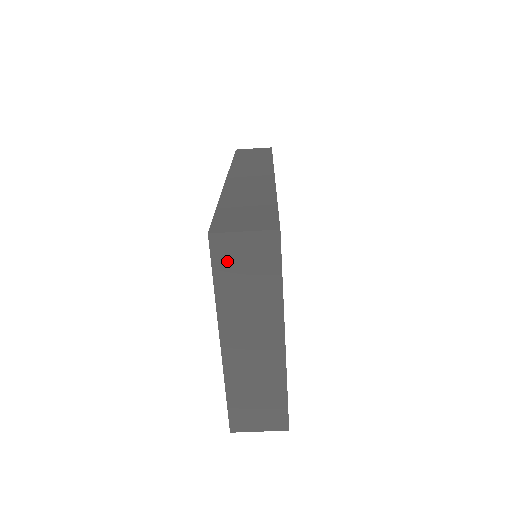
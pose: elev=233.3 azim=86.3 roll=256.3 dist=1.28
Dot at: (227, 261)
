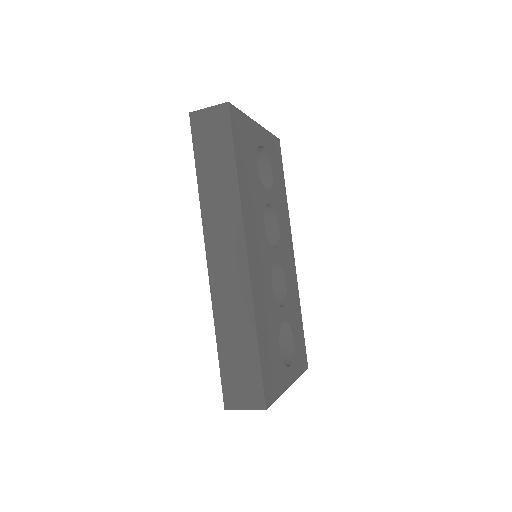
Dot at: occluded
